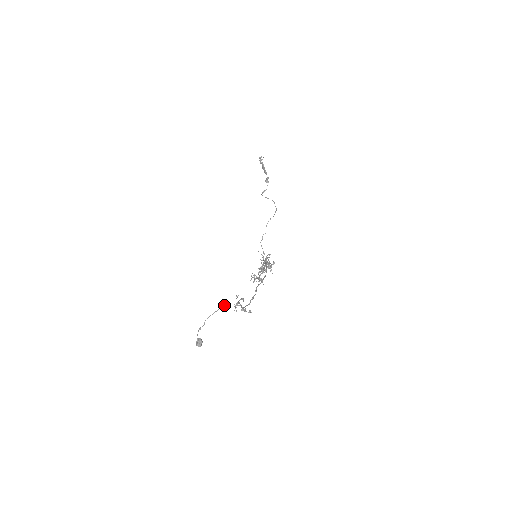
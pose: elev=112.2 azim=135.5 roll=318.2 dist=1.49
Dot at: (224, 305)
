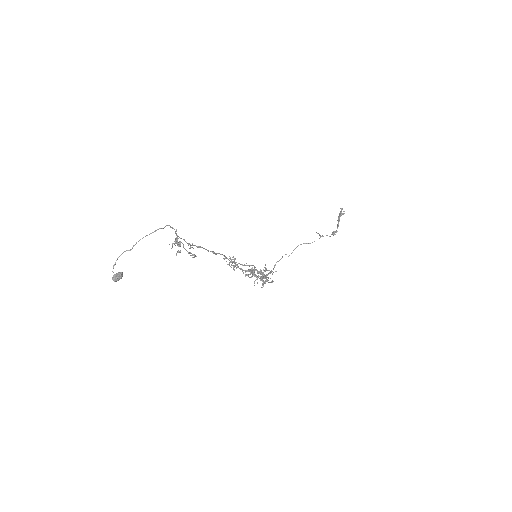
Dot at: occluded
